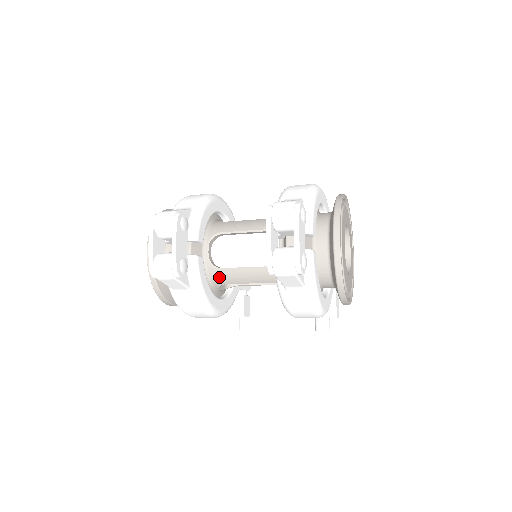
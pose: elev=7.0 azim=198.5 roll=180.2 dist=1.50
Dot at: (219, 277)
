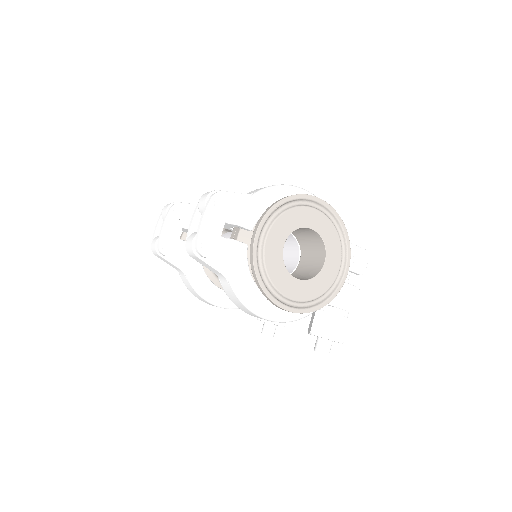
Dot at: occluded
